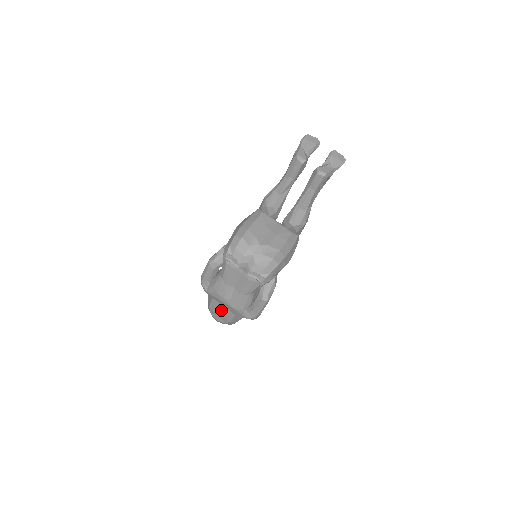
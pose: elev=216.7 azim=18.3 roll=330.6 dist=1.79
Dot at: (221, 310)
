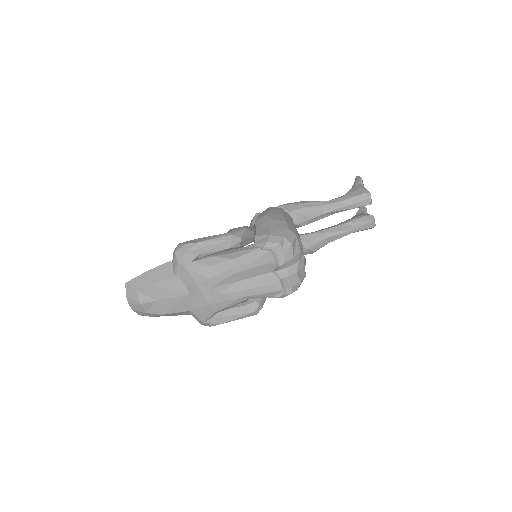
Dot at: (175, 296)
